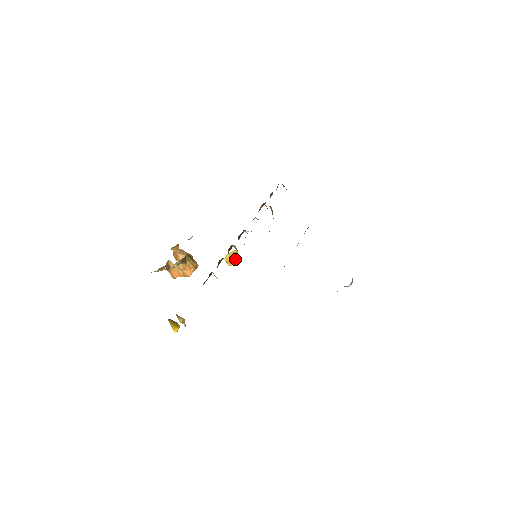
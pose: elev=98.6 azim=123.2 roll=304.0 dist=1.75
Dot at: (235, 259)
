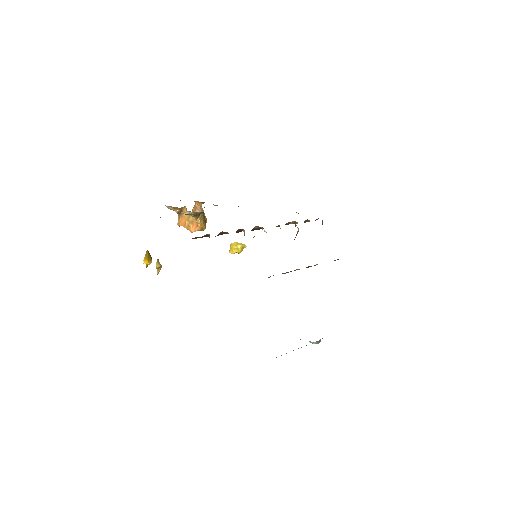
Dot at: (239, 251)
